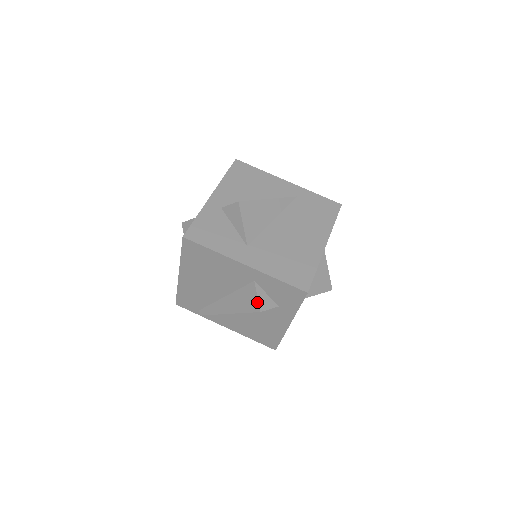
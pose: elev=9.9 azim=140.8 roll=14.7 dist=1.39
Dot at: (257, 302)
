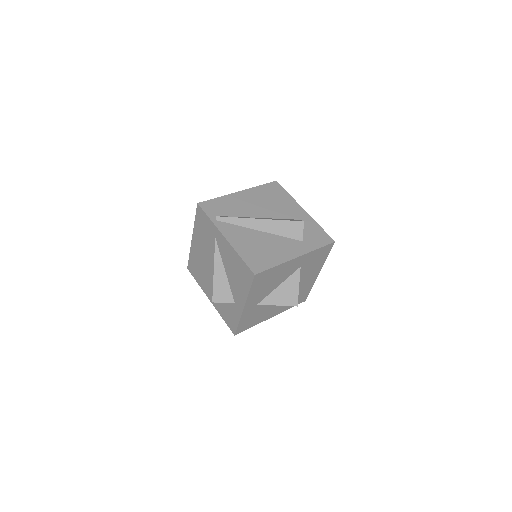
Dot at: occluded
